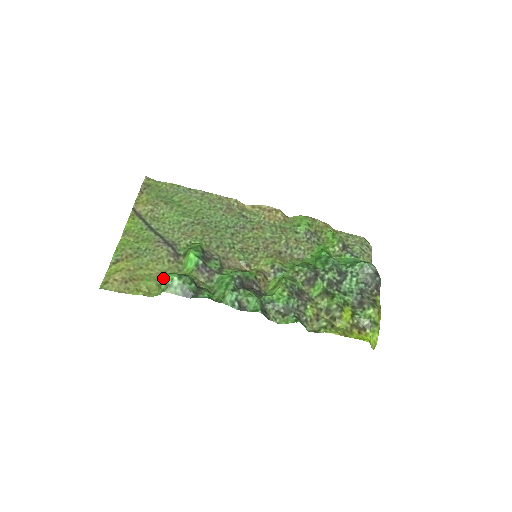
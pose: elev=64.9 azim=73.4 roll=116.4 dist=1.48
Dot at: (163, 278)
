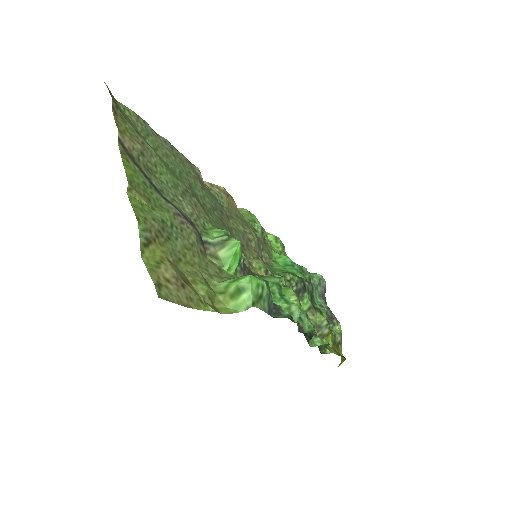
Dot at: (251, 283)
